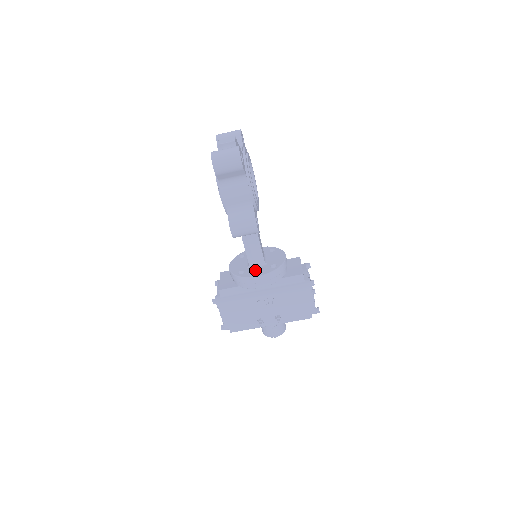
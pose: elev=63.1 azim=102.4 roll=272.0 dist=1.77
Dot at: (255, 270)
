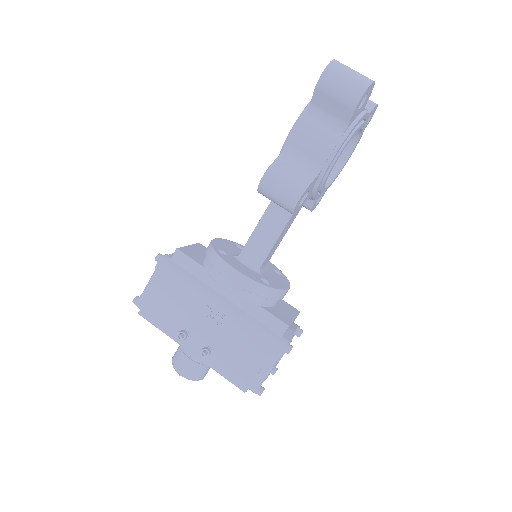
Dot at: (240, 264)
